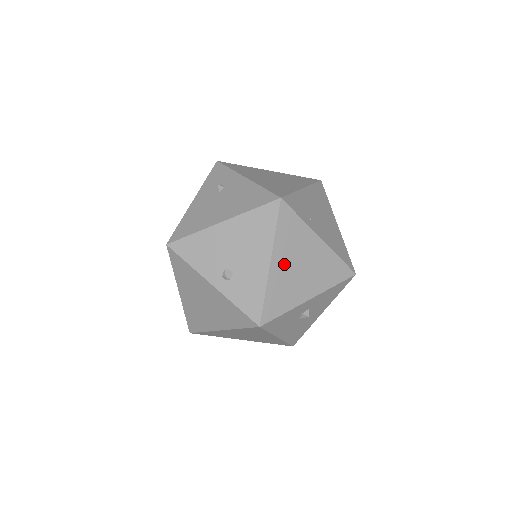
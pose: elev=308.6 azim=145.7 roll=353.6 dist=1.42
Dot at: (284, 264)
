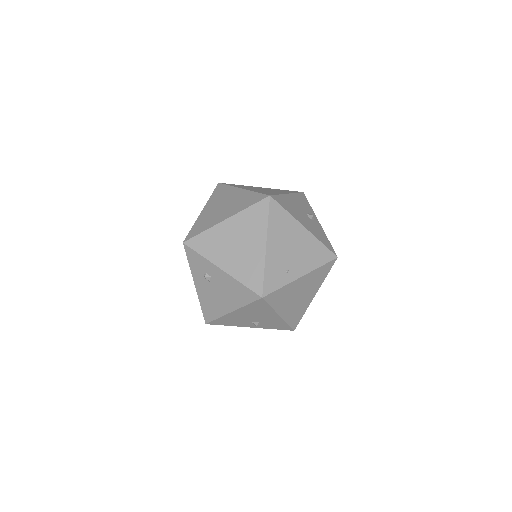
Dot at: (288, 307)
